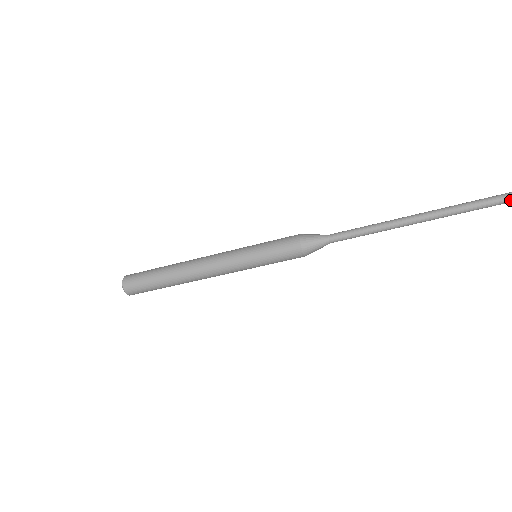
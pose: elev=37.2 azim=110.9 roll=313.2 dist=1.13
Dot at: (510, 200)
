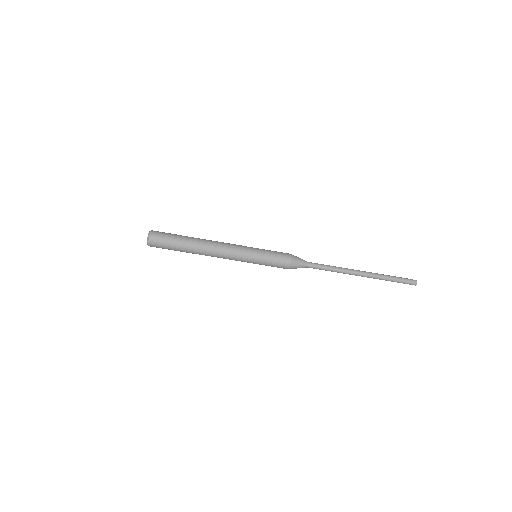
Dot at: (411, 284)
